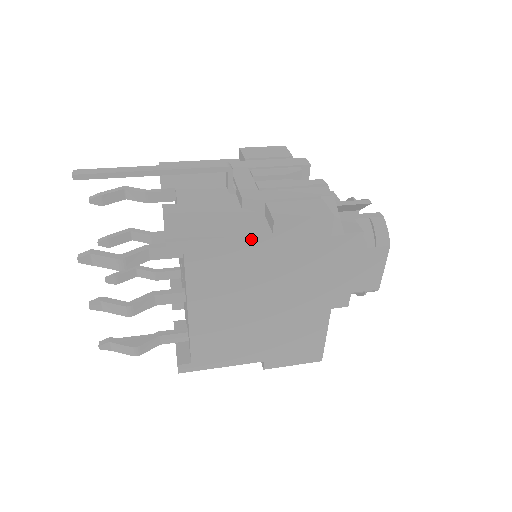
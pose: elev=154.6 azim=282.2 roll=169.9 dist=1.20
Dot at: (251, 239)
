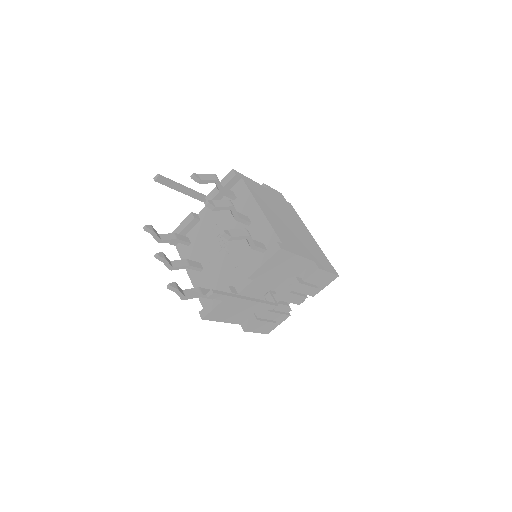
Dot at: (261, 186)
